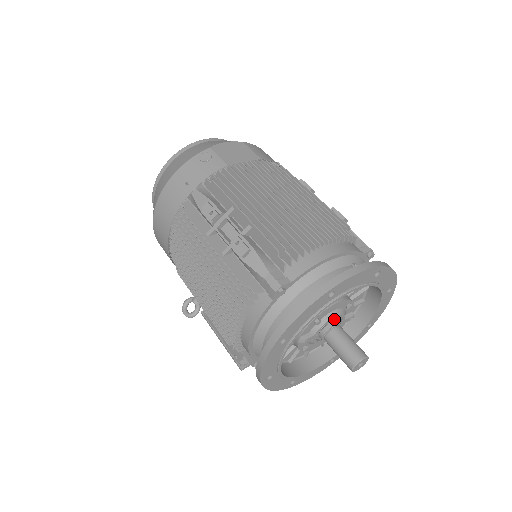
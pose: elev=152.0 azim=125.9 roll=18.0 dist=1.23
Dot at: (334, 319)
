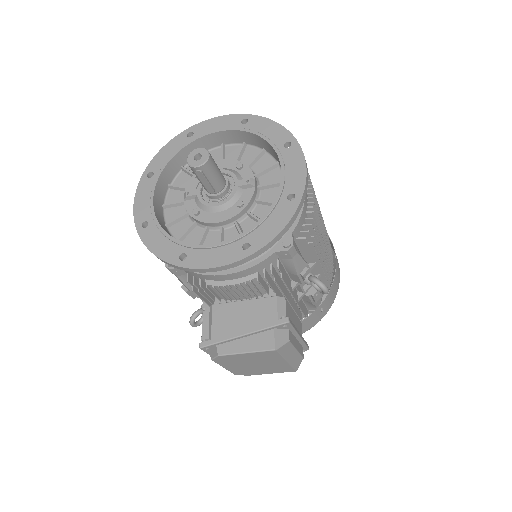
Dot at: occluded
